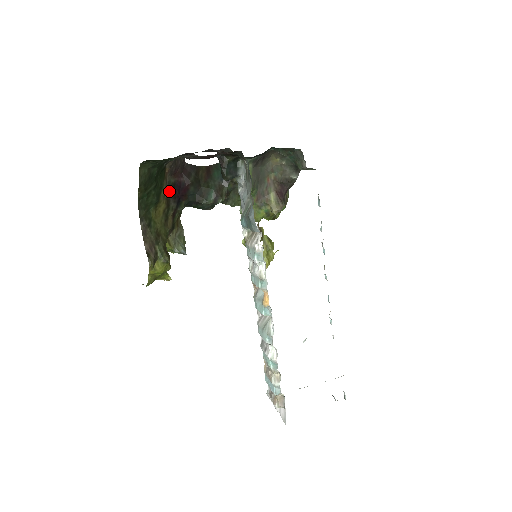
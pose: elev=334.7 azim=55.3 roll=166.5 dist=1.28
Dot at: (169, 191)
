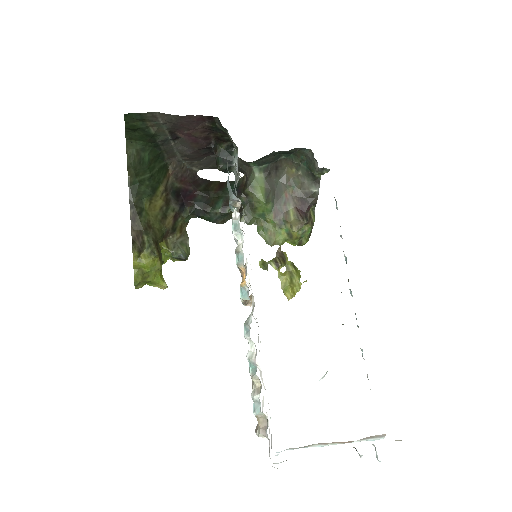
Dot at: (171, 192)
